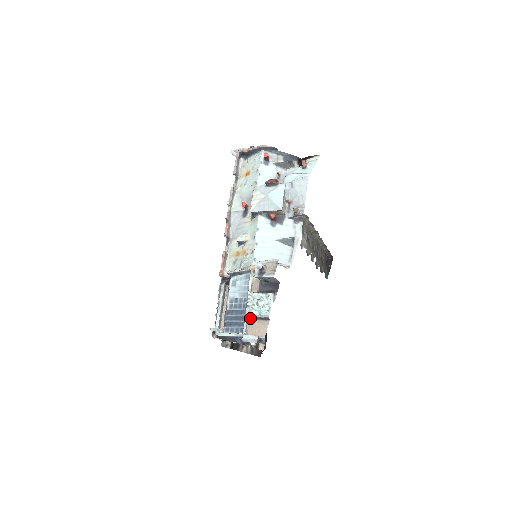
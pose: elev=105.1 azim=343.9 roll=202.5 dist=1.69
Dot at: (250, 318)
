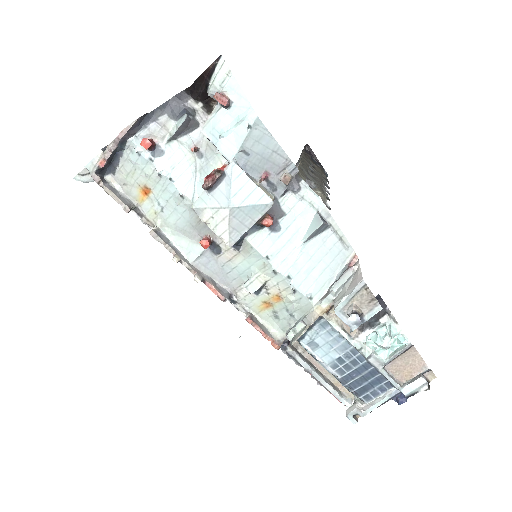
Dot at: (385, 365)
